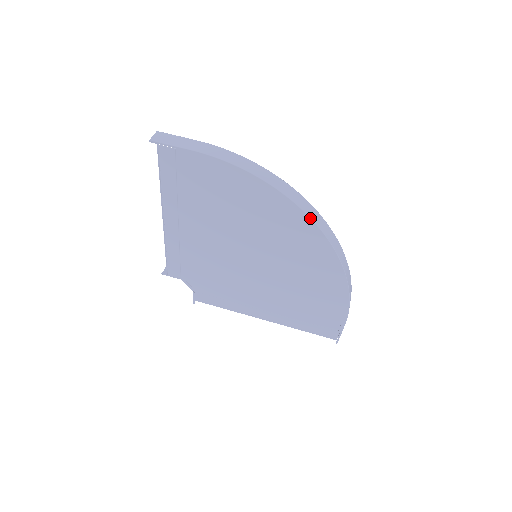
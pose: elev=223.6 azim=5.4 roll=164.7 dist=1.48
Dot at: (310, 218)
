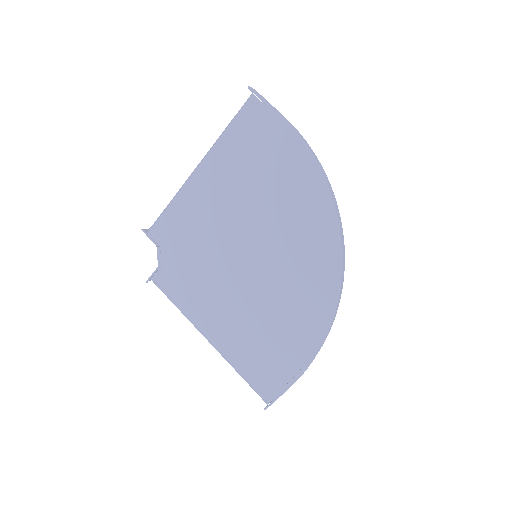
Dot at: (340, 237)
